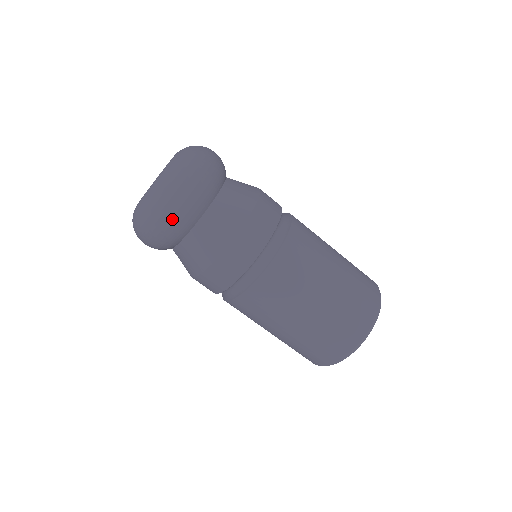
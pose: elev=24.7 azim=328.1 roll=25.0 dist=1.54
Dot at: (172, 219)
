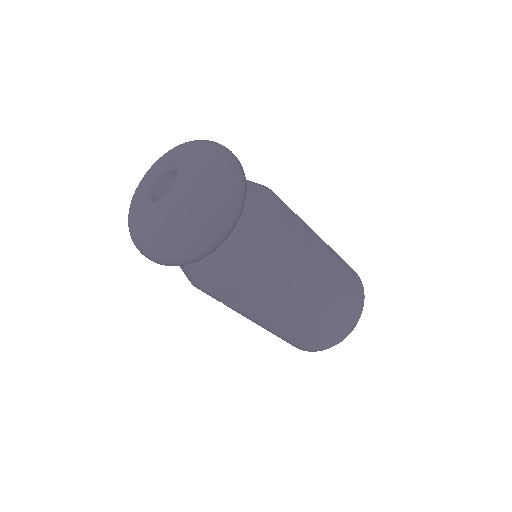
Dot at: (225, 221)
